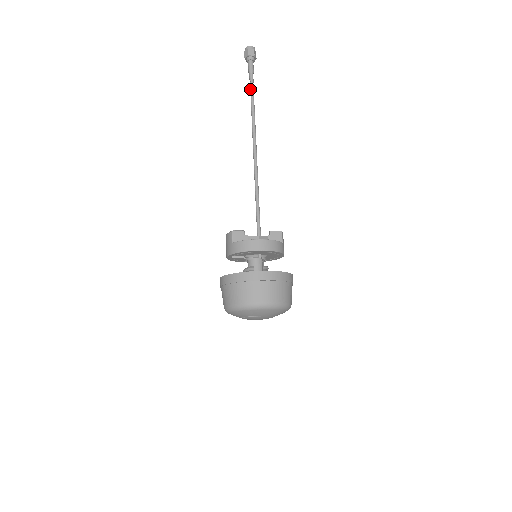
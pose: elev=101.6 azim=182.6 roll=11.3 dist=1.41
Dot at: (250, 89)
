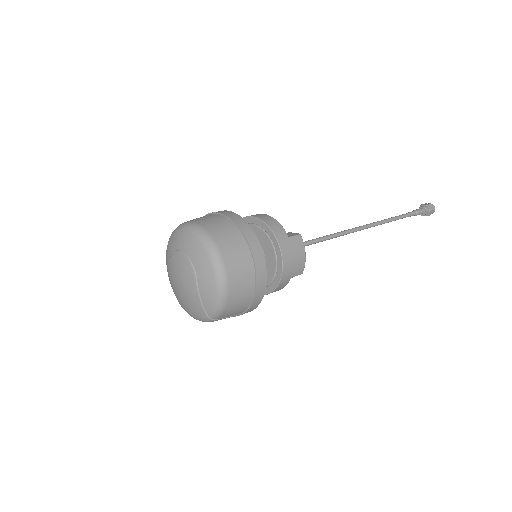
Dot at: (401, 215)
